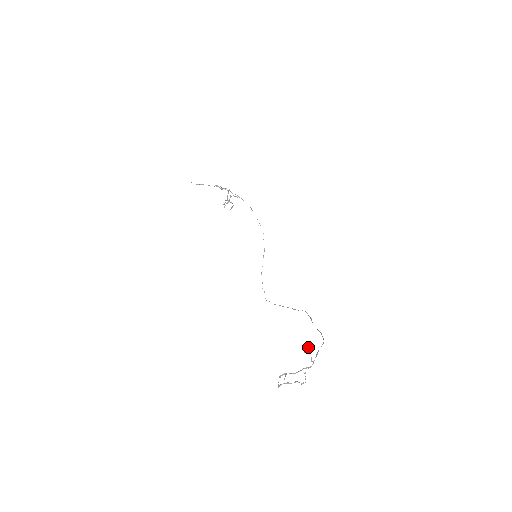
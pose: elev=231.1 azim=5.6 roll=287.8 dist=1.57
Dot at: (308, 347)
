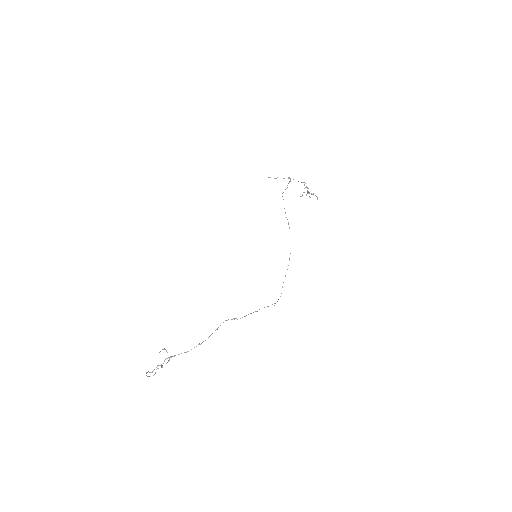
Dot at: (165, 349)
